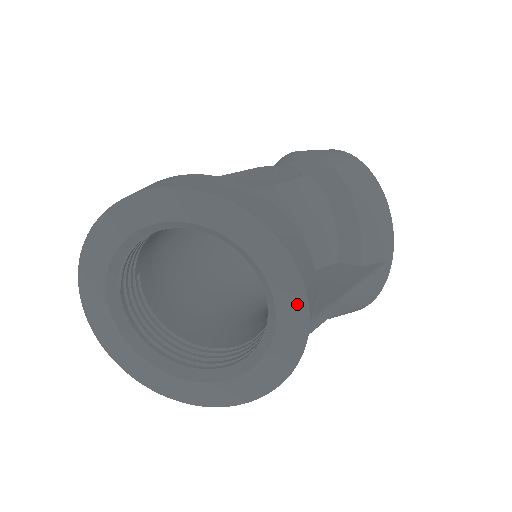
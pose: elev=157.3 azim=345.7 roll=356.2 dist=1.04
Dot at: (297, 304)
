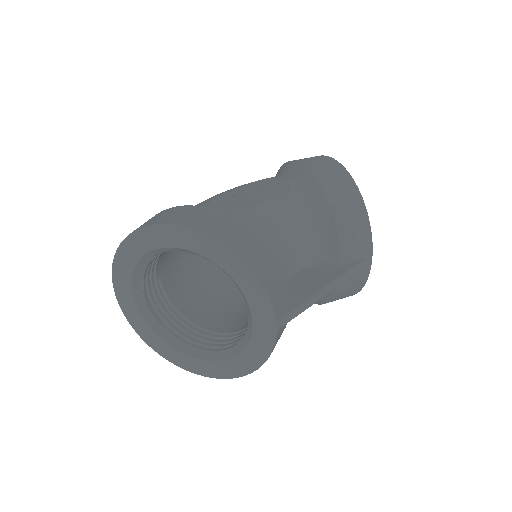
Dot at: (265, 308)
